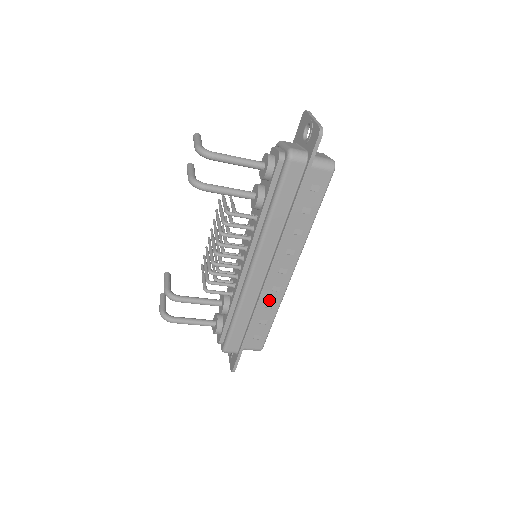
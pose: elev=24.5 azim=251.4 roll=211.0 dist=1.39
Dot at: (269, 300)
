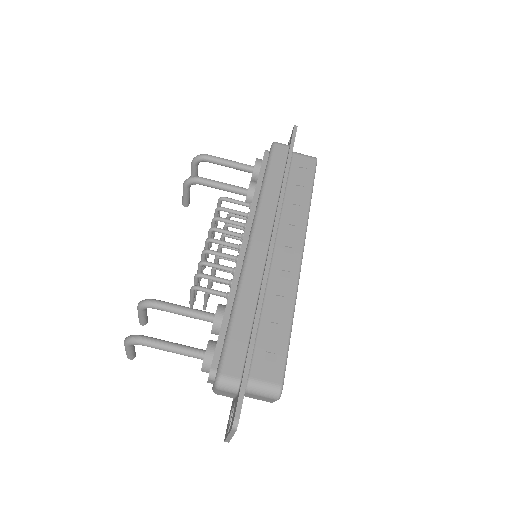
Dot at: (279, 290)
